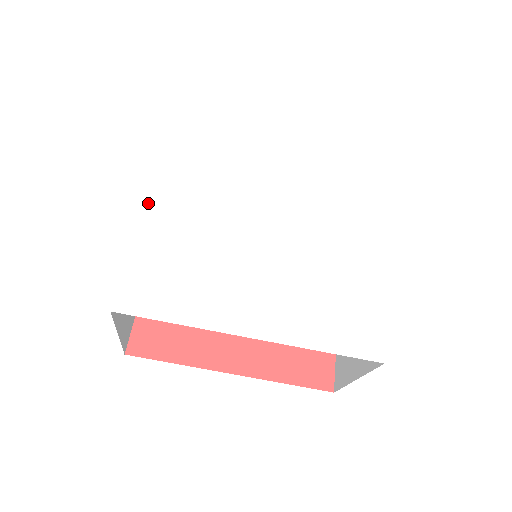
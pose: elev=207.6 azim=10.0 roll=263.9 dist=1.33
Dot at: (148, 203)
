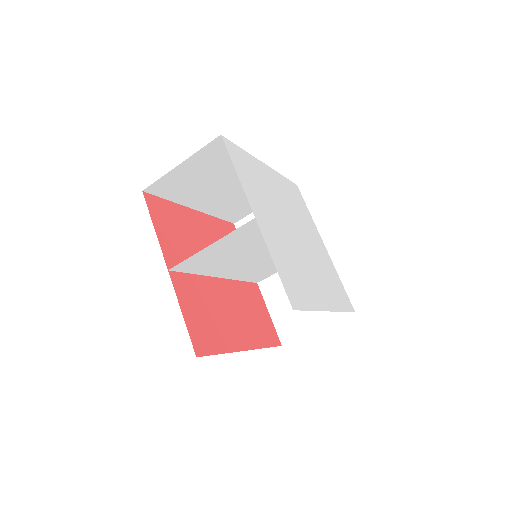
Dot at: (257, 221)
